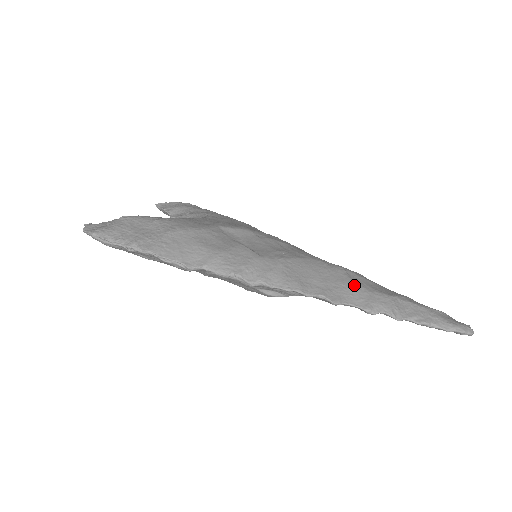
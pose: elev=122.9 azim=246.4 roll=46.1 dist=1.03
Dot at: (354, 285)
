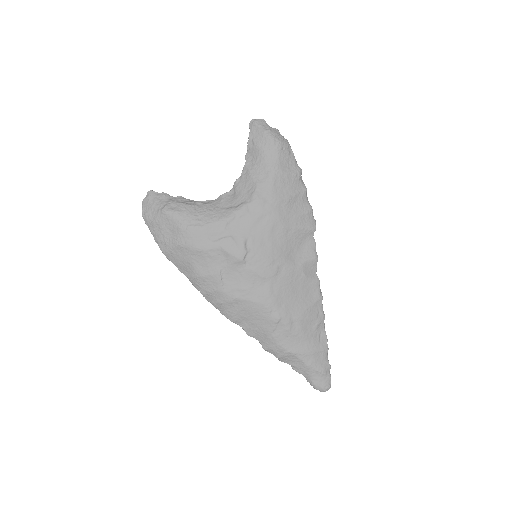
Dot at: (271, 334)
